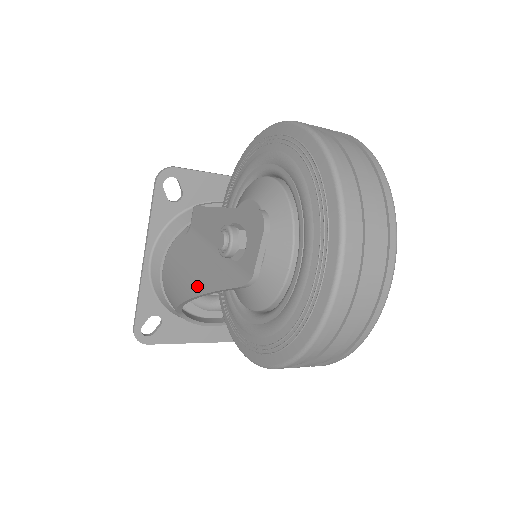
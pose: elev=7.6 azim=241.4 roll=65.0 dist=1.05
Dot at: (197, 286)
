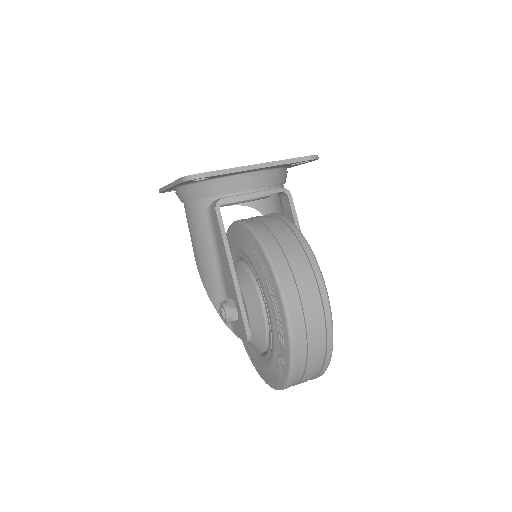
Dot at: (205, 282)
